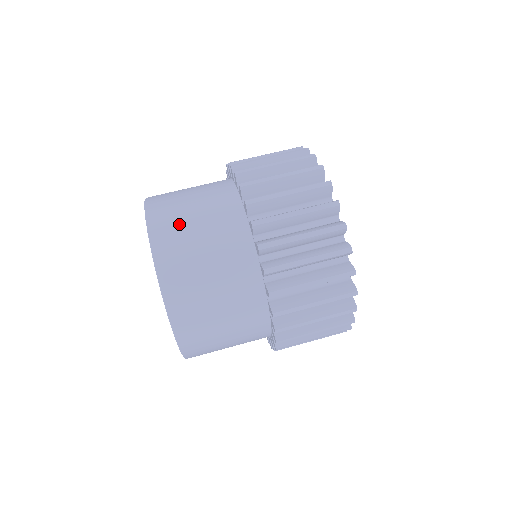
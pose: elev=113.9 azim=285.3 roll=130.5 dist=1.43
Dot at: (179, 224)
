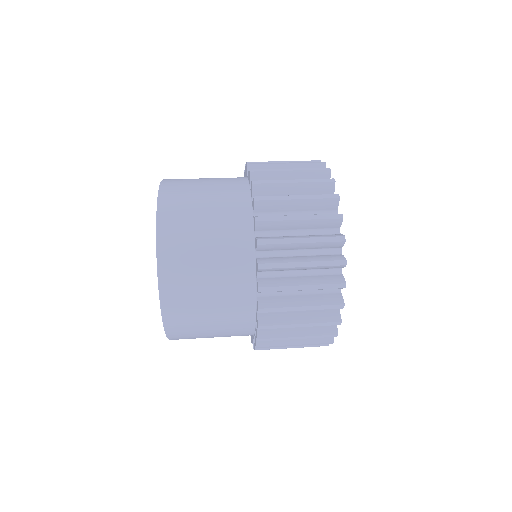
Dot at: (188, 185)
